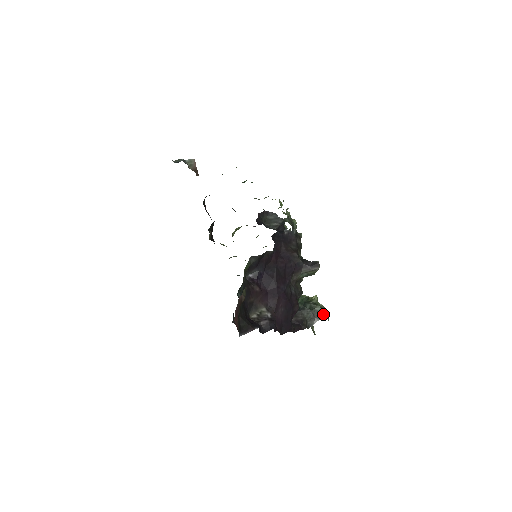
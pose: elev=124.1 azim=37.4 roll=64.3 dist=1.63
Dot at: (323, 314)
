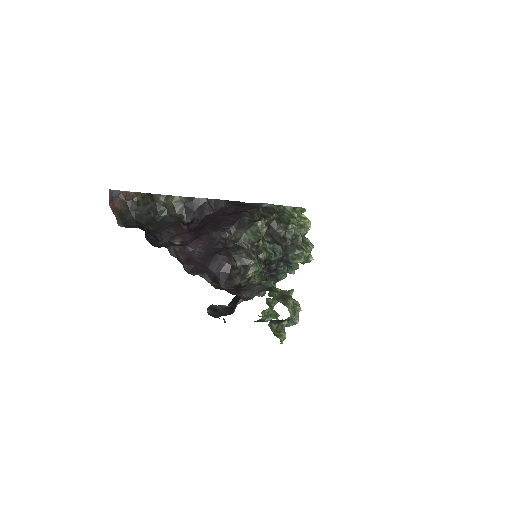
Dot at: occluded
